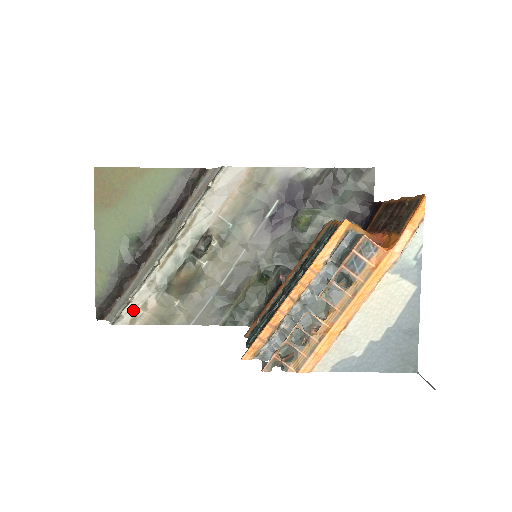
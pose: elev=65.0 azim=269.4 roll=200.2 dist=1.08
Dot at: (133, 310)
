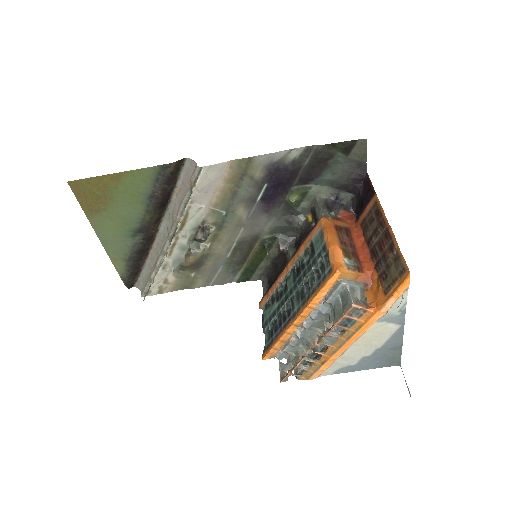
Dot at: (157, 285)
